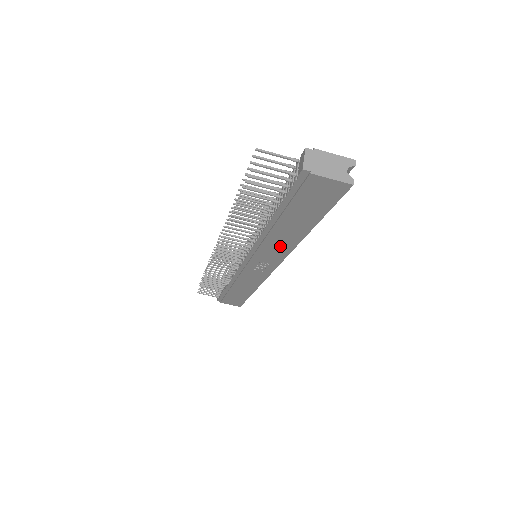
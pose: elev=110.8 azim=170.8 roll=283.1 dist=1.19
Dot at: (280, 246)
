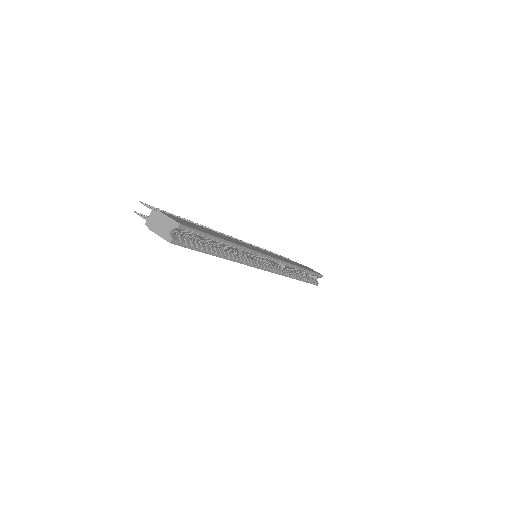
Dot at: occluded
